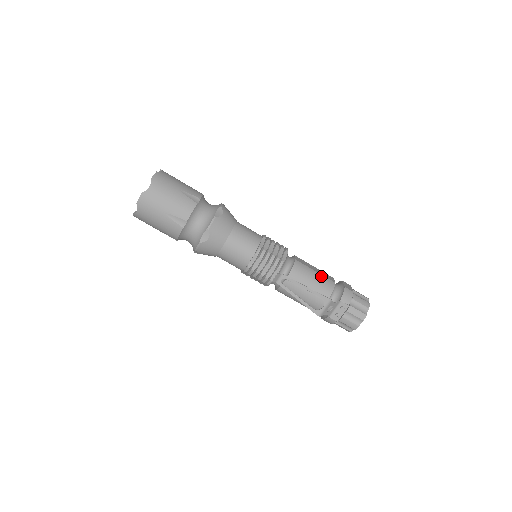
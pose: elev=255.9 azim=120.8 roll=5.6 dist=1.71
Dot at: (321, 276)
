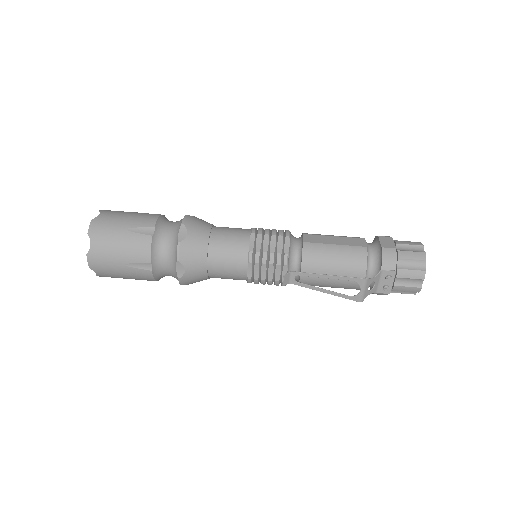
Dot at: (344, 248)
